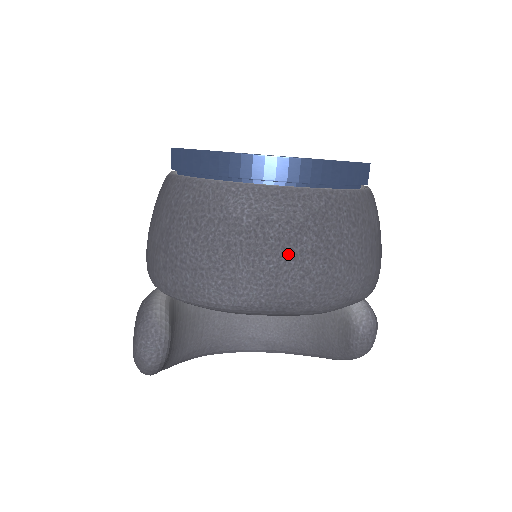
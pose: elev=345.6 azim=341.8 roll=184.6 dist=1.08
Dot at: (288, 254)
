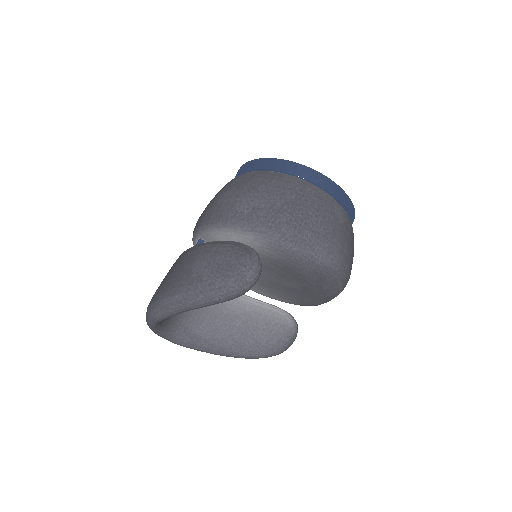
Dot at: (350, 249)
